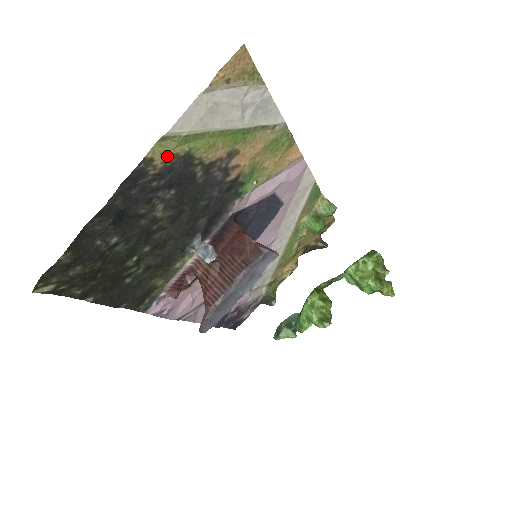
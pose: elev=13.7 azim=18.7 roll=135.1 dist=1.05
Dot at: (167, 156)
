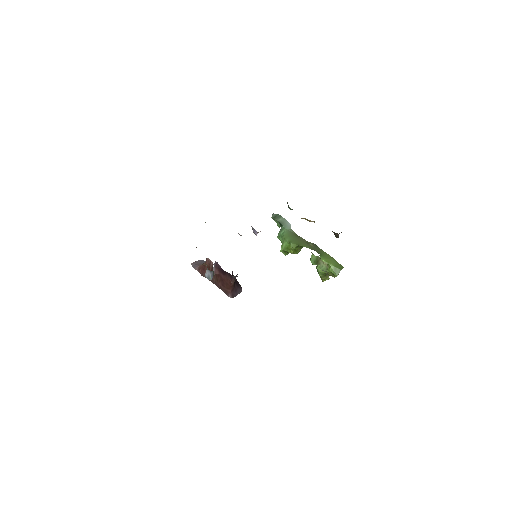
Dot at: occluded
